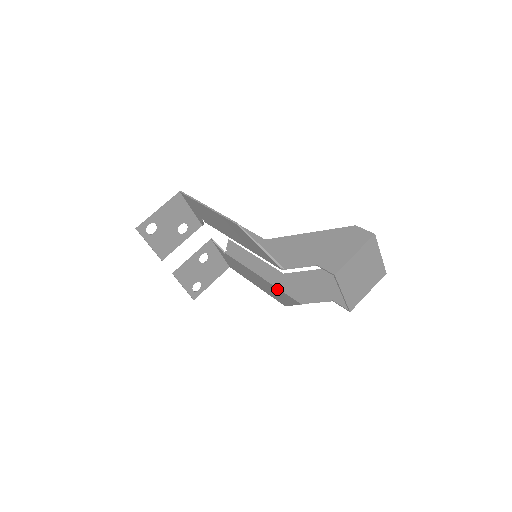
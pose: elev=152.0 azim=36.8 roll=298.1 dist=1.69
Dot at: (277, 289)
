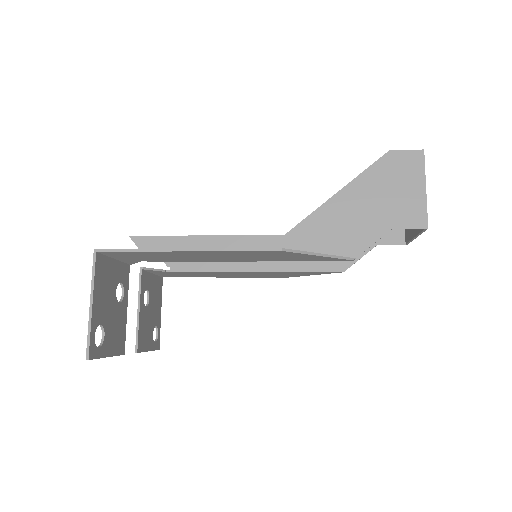
Dot at: (295, 272)
